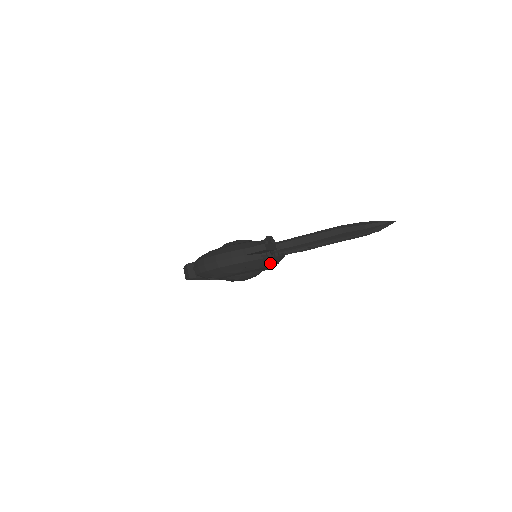
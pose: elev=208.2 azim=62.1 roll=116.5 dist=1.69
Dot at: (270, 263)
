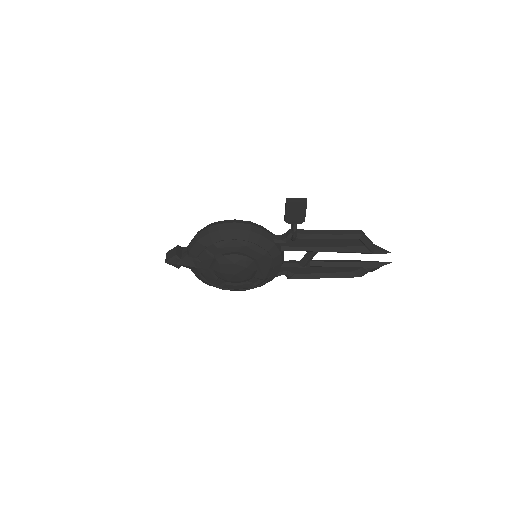
Dot at: (273, 259)
